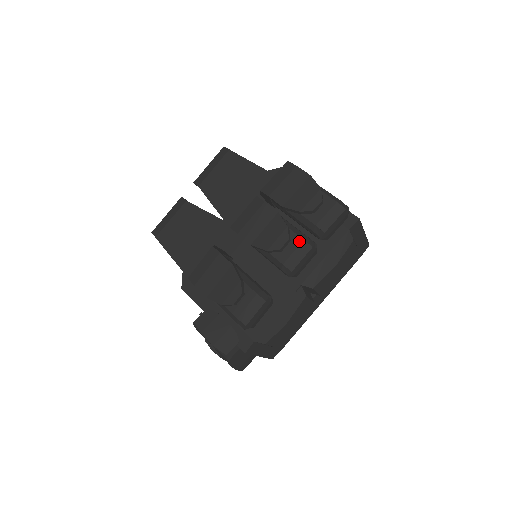
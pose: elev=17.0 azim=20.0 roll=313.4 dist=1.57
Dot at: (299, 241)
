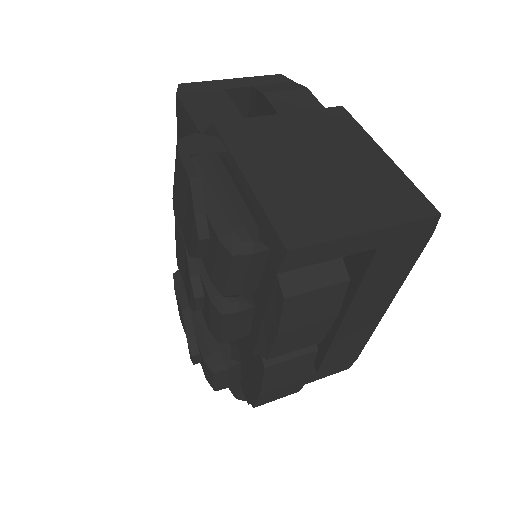
Dot at: (208, 301)
